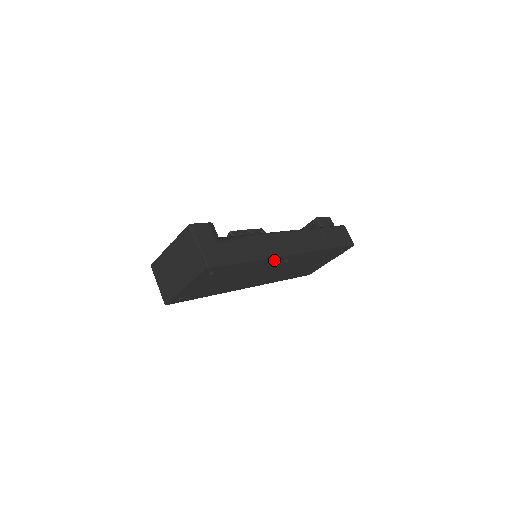
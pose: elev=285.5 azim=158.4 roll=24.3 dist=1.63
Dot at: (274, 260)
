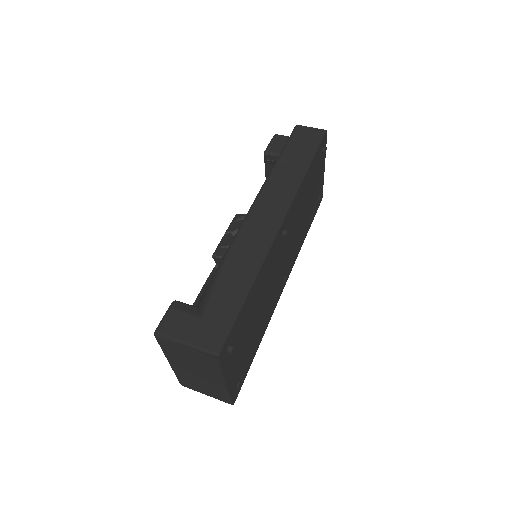
Dot at: (272, 251)
